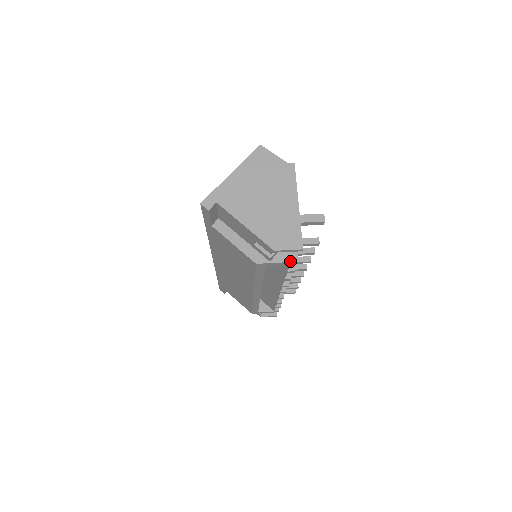
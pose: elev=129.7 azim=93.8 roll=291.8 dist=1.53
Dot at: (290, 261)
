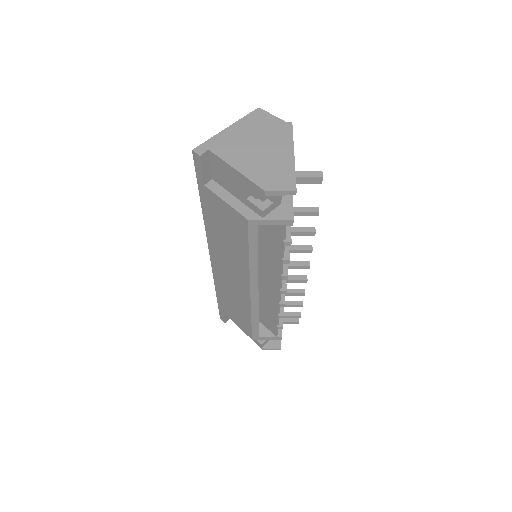
Dot at: (285, 219)
